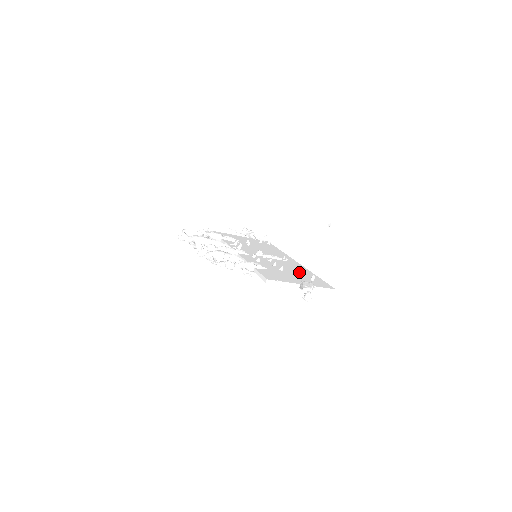
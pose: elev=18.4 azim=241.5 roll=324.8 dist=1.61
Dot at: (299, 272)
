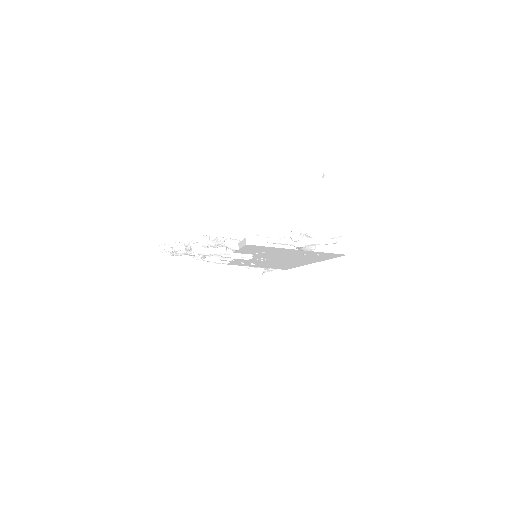
Dot at: occluded
